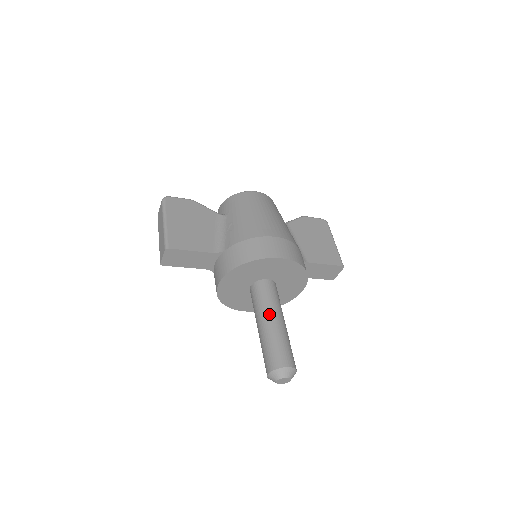
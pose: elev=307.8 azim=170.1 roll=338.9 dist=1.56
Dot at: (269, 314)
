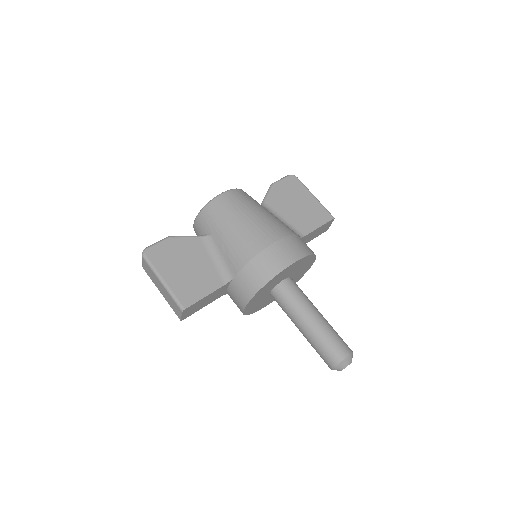
Dot at: (305, 315)
